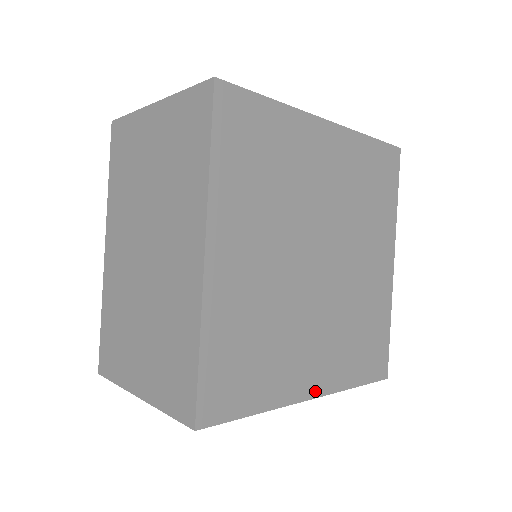
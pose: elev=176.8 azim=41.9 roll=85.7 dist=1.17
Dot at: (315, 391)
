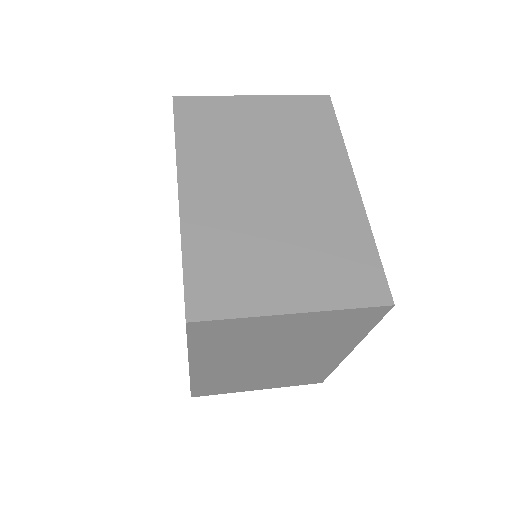
Dot at: occluded
